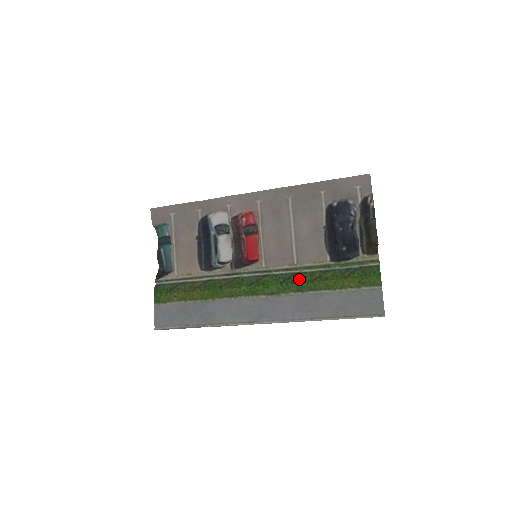
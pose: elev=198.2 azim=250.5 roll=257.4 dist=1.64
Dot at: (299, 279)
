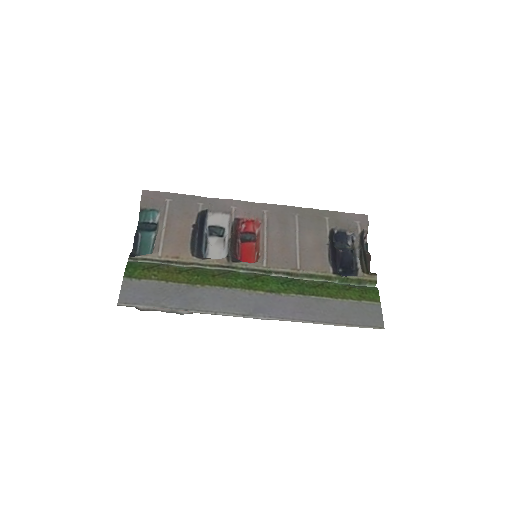
Dot at: (301, 283)
